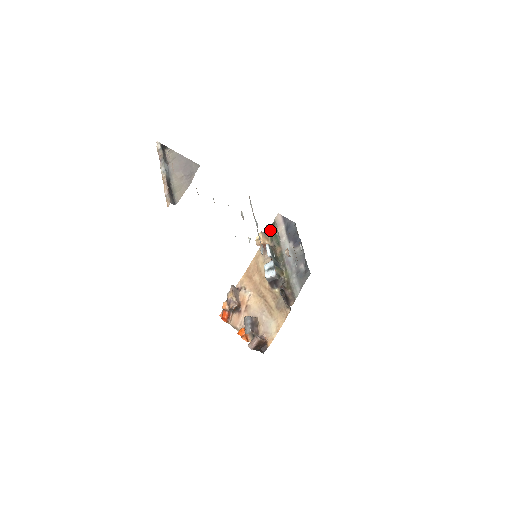
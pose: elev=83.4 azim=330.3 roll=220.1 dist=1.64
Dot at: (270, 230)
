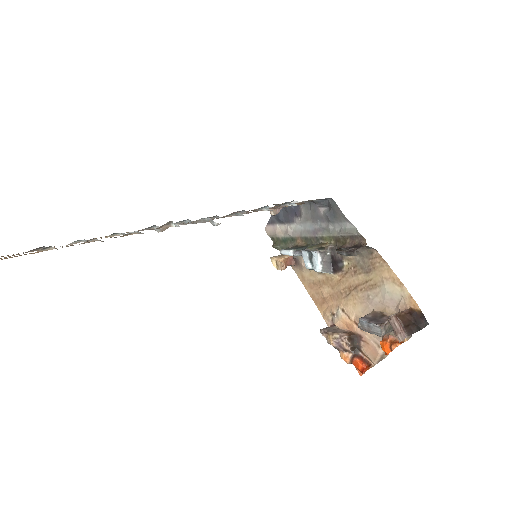
Dot at: (277, 247)
